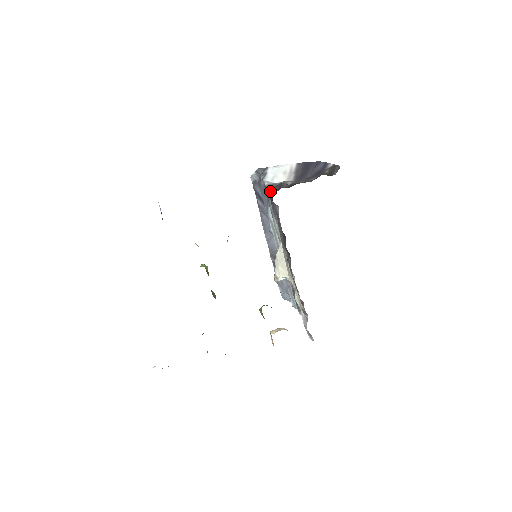
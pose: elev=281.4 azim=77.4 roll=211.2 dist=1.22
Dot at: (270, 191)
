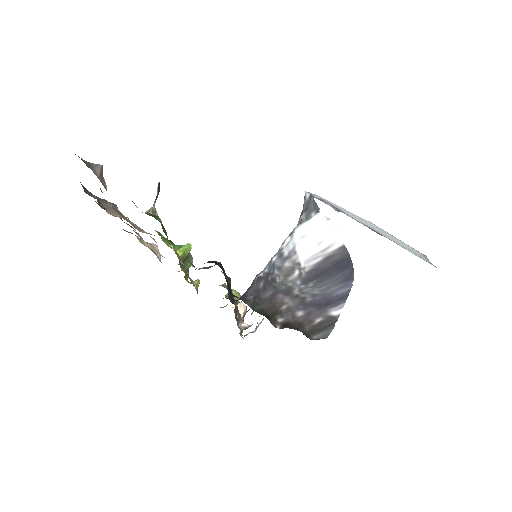
Dot at: (254, 281)
